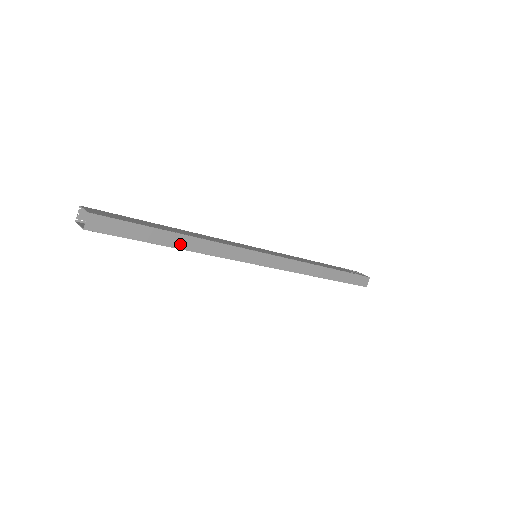
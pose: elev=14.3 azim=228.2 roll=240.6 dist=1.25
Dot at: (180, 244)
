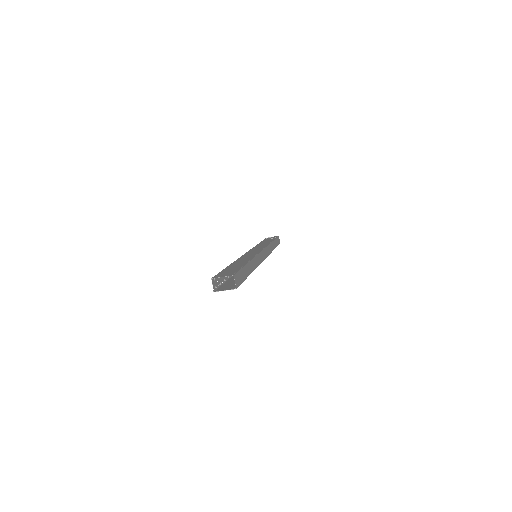
Dot at: (251, 269)
